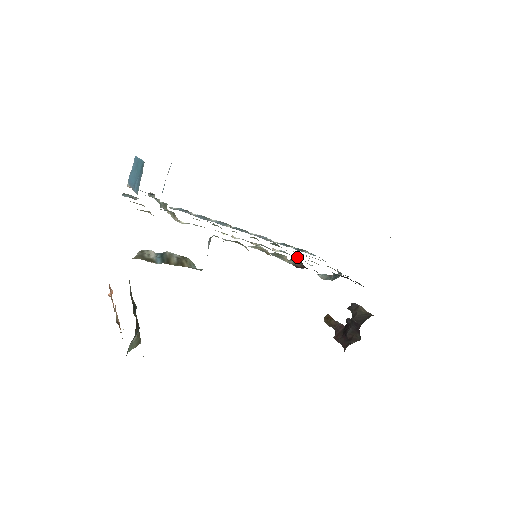
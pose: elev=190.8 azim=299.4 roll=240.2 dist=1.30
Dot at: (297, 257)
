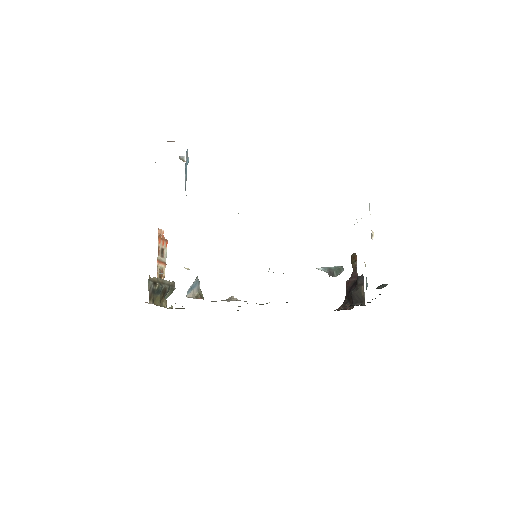
Dot at: occluded
